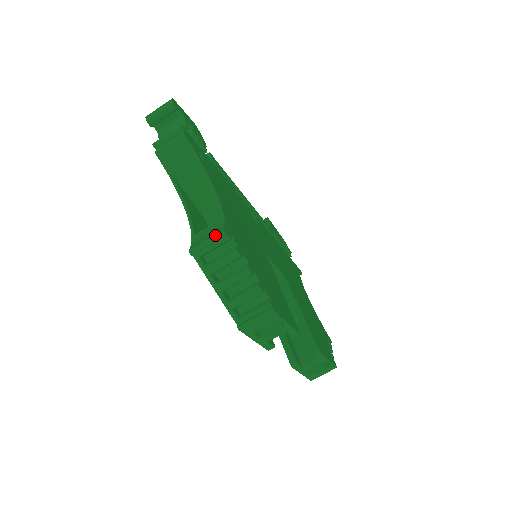
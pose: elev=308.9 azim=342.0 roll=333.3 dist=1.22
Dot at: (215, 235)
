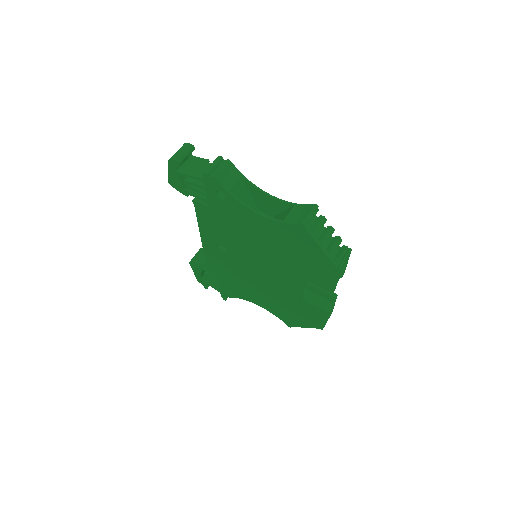
Dot at: (313, 209)
